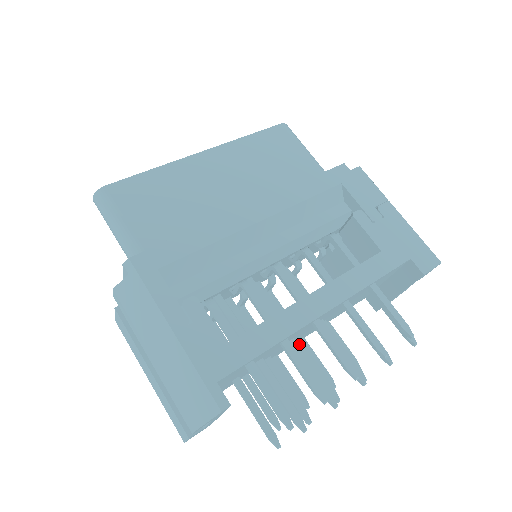
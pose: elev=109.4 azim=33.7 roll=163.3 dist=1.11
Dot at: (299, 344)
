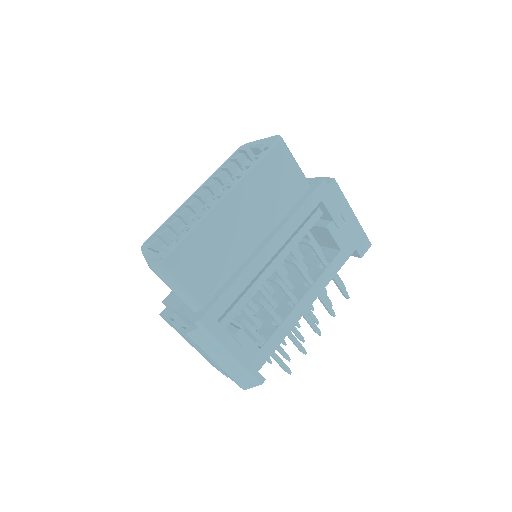
Dot at: occluded
